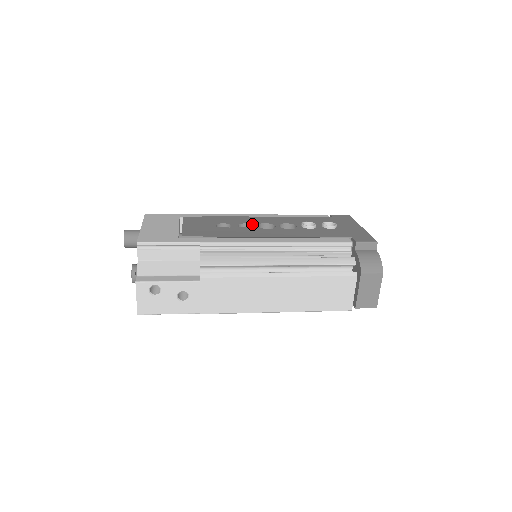
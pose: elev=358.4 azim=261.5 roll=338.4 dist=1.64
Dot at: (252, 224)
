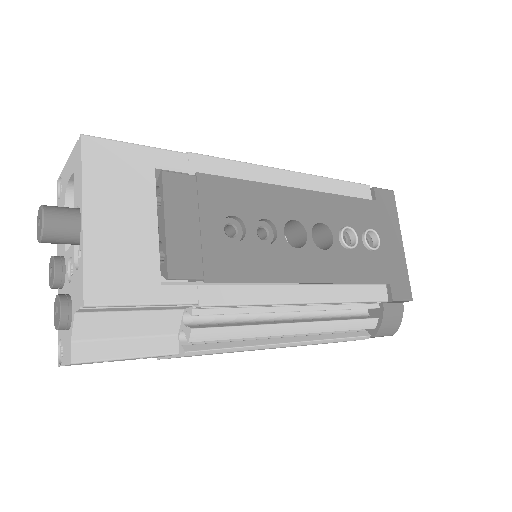
Dot at: (276, 224)
